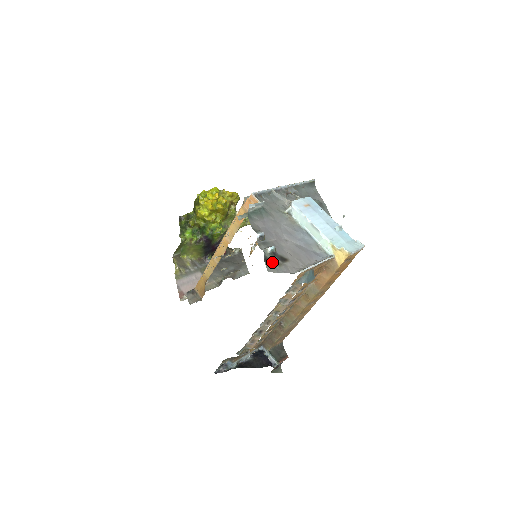
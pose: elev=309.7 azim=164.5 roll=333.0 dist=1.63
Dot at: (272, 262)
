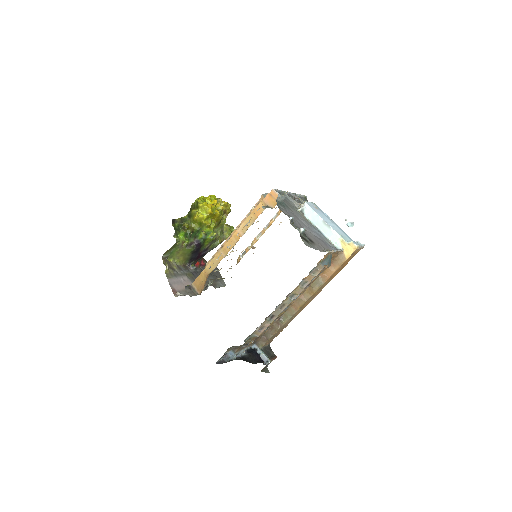
Dot at: (306, 240)
